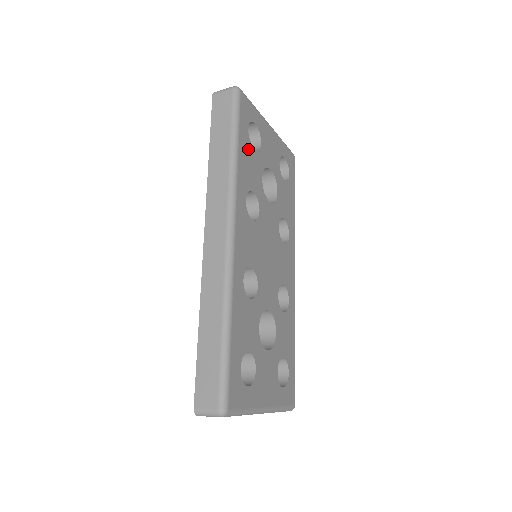
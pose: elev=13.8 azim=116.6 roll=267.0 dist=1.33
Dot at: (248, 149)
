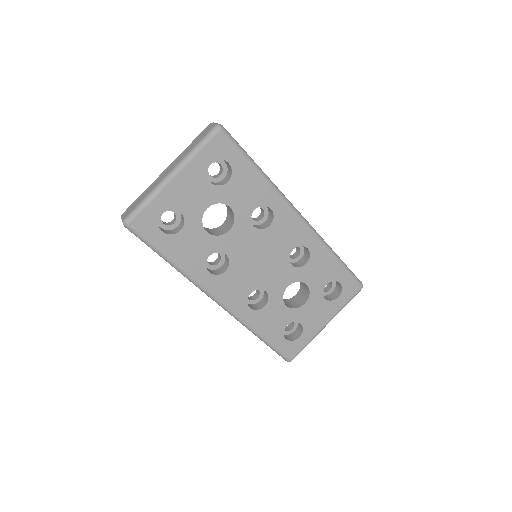
Dot at: (177, 243)
